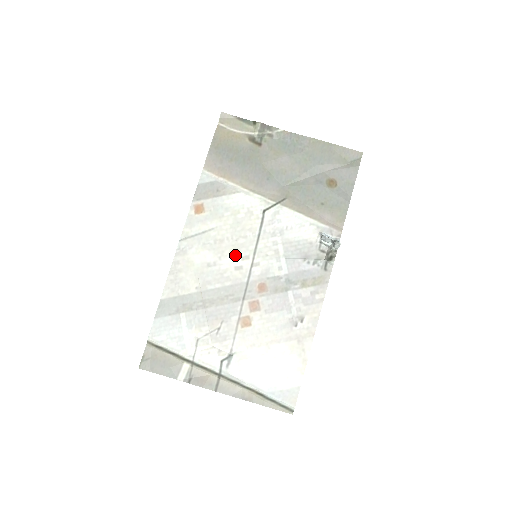
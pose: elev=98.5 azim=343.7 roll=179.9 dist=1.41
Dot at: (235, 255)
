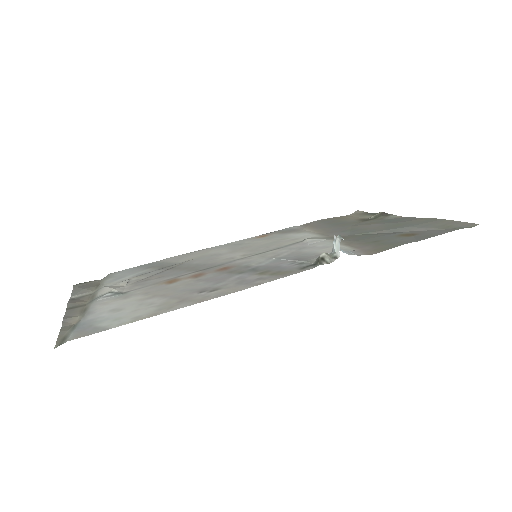
Dot at: (242, 253)
